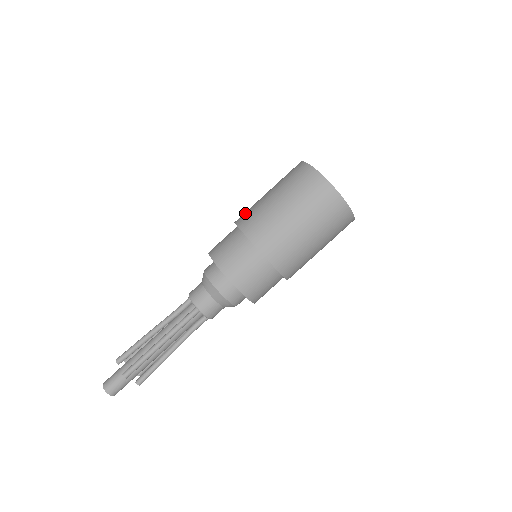
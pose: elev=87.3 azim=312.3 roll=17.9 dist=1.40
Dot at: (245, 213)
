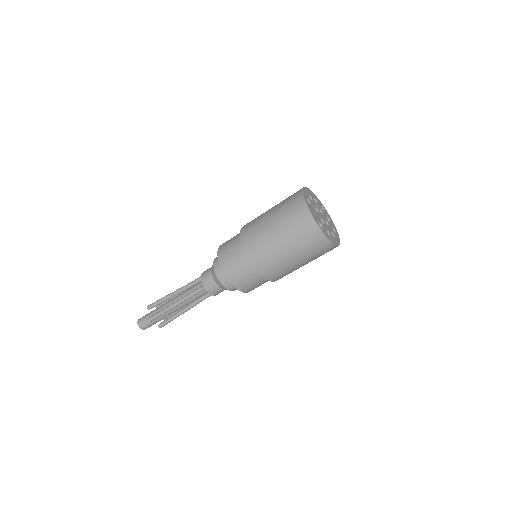
Dot at: (250, 222)
